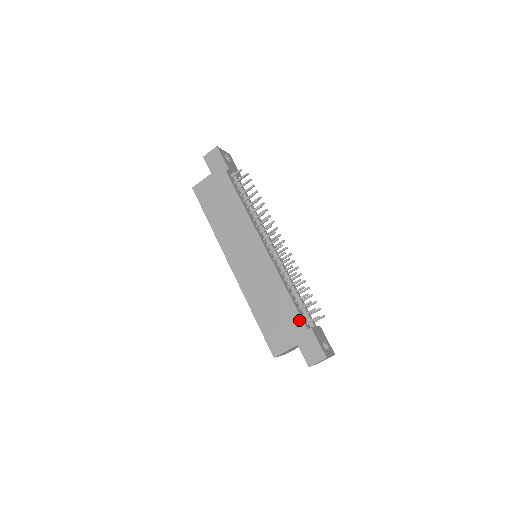
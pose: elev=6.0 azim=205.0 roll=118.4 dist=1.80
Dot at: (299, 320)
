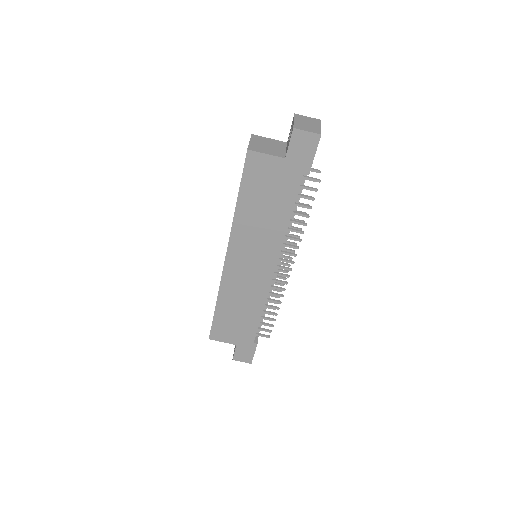
Dot at: (253, 335)
